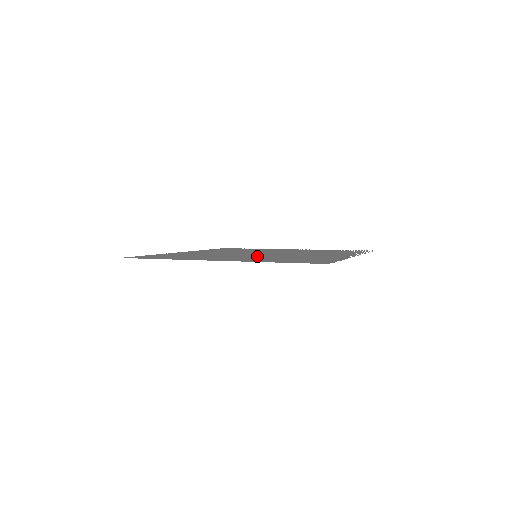
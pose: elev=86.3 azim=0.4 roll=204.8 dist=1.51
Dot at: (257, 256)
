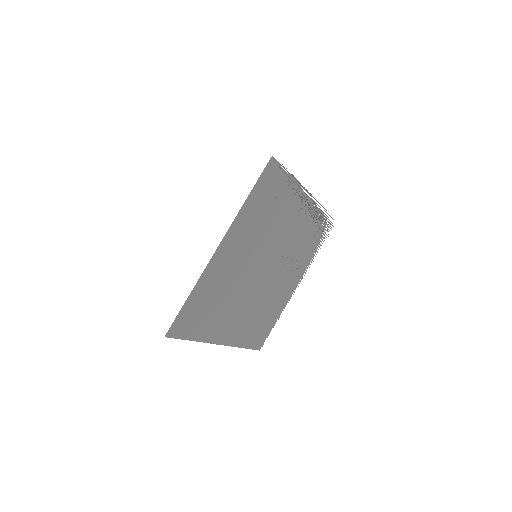
Dot at: (255, 251)
